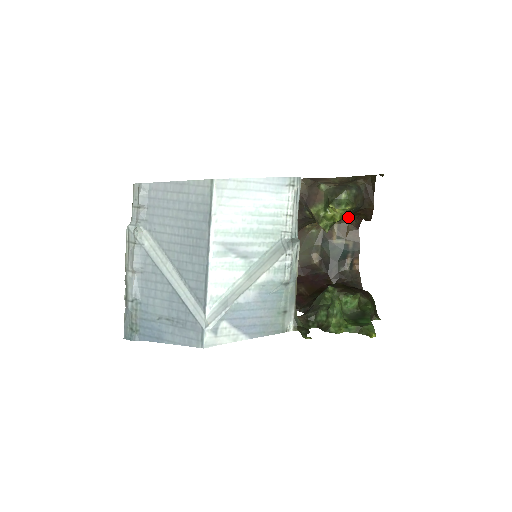
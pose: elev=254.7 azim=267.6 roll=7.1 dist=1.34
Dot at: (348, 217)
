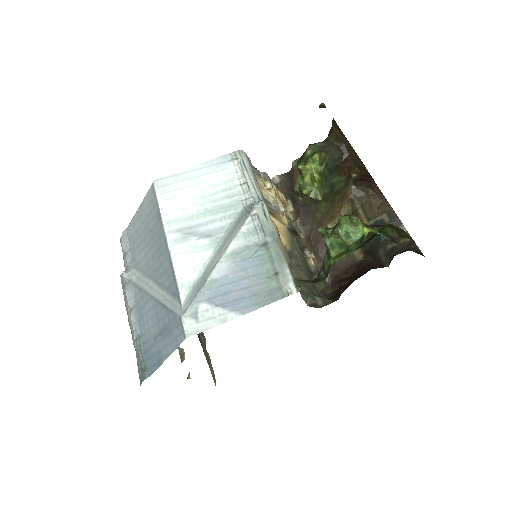
Dot at: (343, 179)
